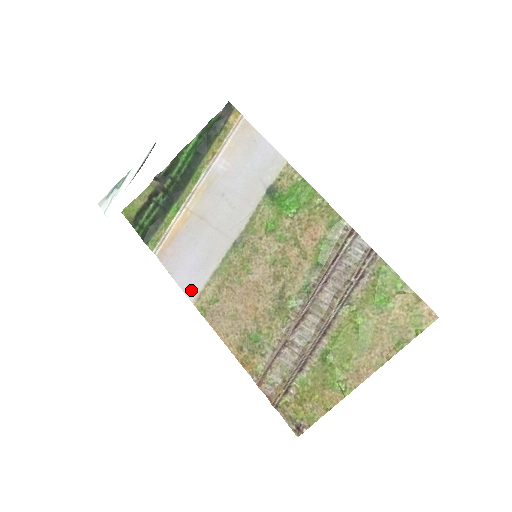
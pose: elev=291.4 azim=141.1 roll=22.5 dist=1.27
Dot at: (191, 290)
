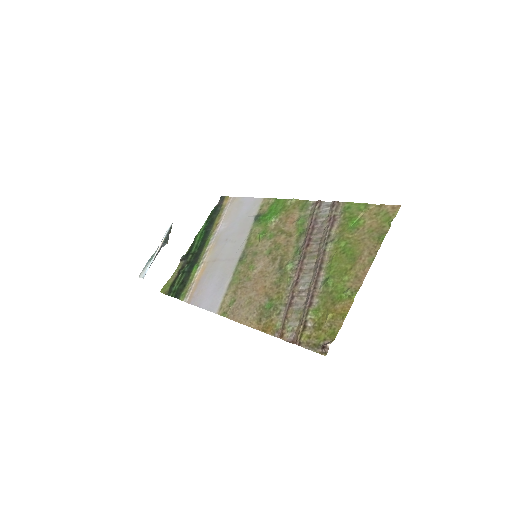
Dot at: (214, 306)
